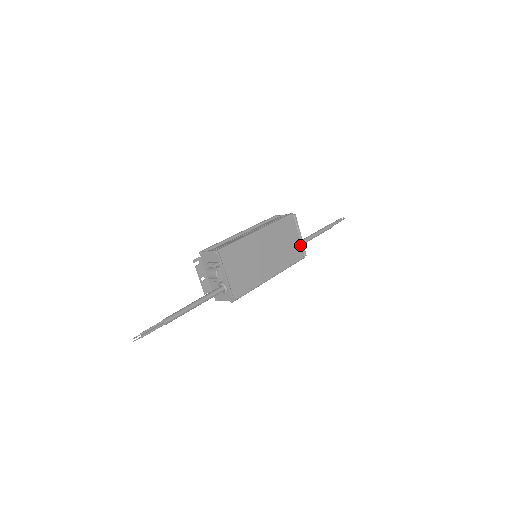
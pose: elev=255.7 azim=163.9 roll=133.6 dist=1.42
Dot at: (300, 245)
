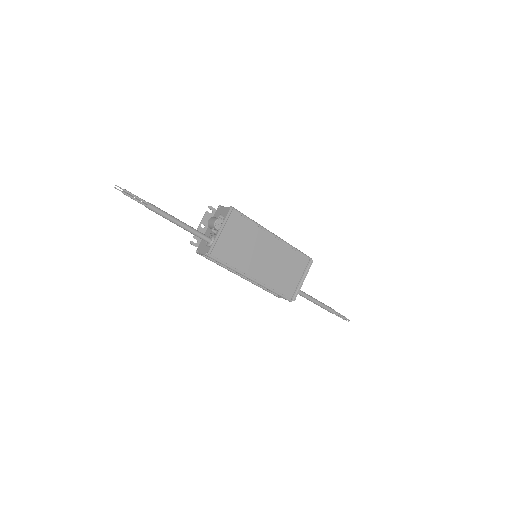
Dot at: (296, 287)
